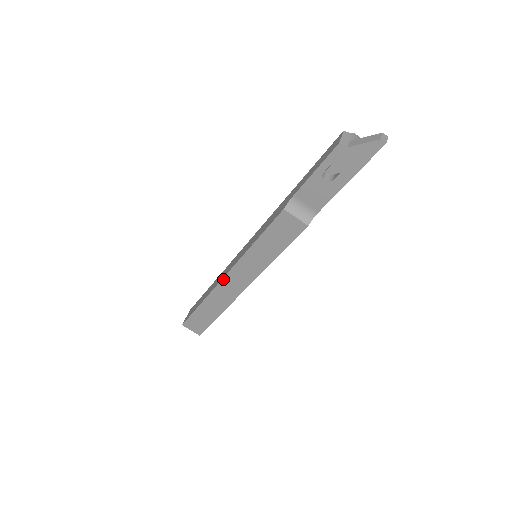
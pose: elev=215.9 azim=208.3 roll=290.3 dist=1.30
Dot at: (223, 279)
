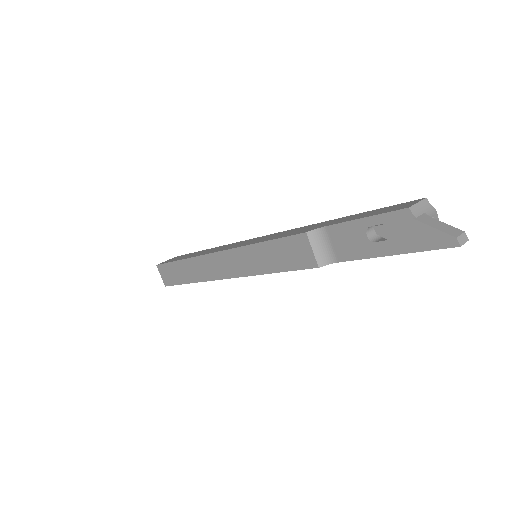
Dot at: (212, 254)
